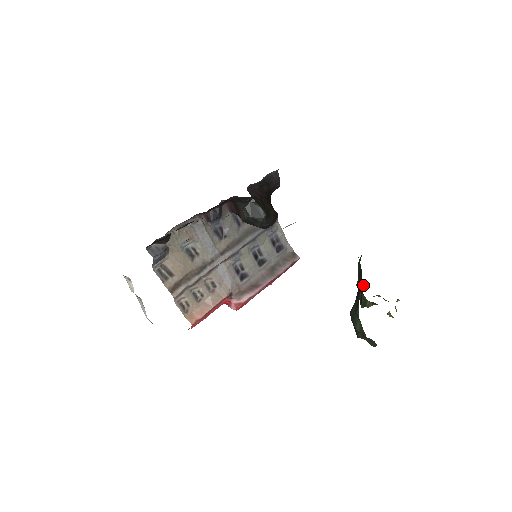
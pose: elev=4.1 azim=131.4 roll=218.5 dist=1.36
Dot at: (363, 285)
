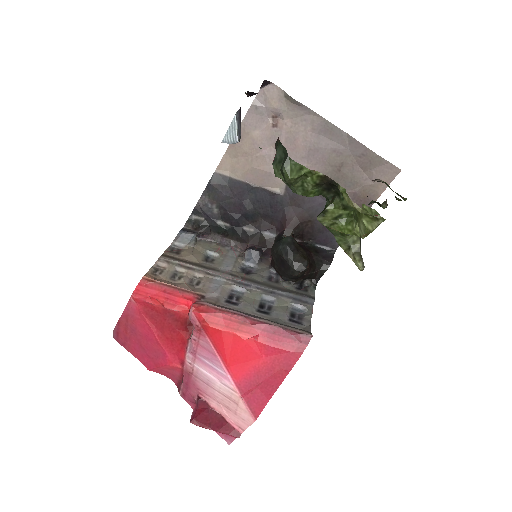
Dot at: (349, 250)
